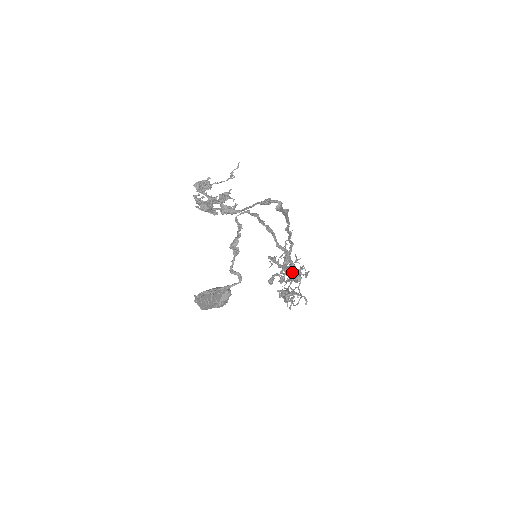
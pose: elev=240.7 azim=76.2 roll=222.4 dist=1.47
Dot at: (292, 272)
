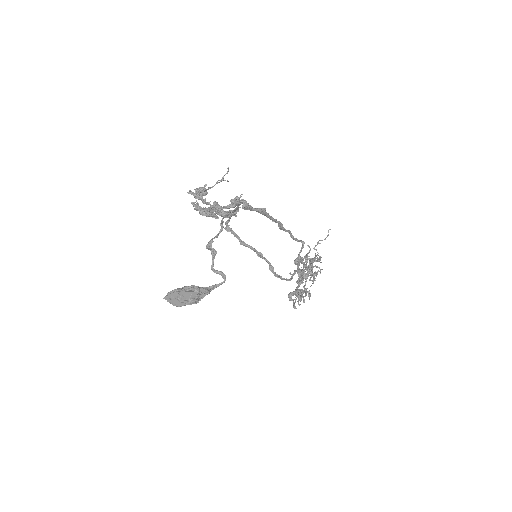
Dot at: (294, 271)
